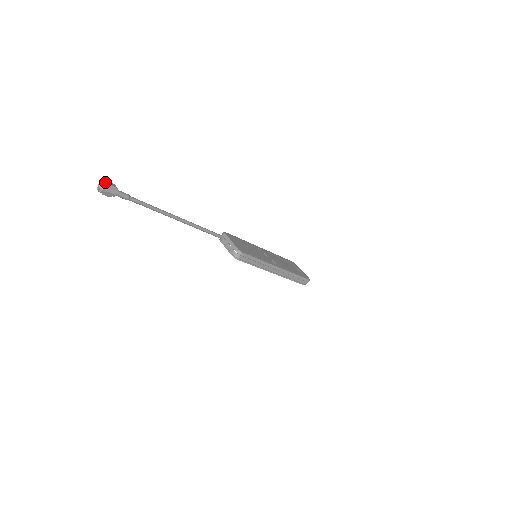
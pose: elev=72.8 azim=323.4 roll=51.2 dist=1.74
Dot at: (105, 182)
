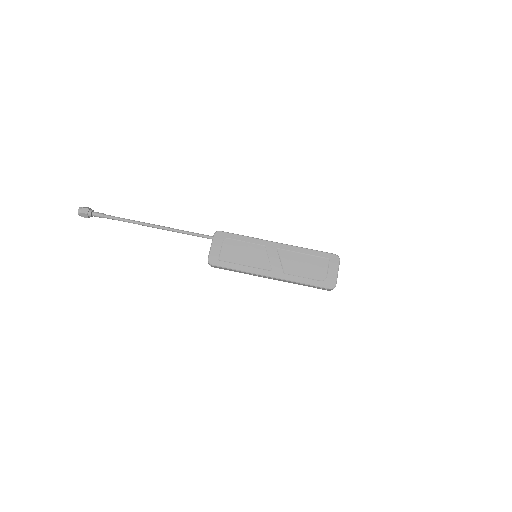
Dot at: (79, 210)
